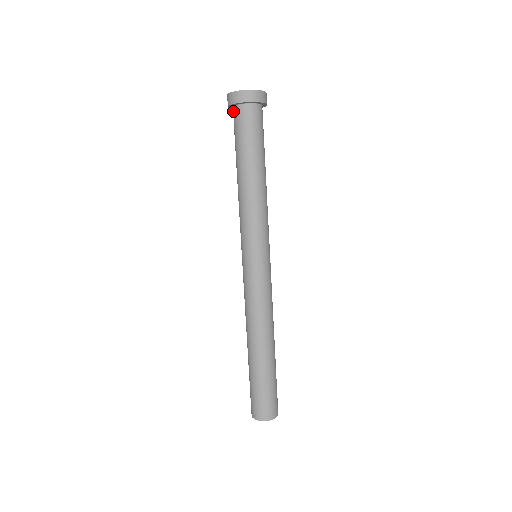
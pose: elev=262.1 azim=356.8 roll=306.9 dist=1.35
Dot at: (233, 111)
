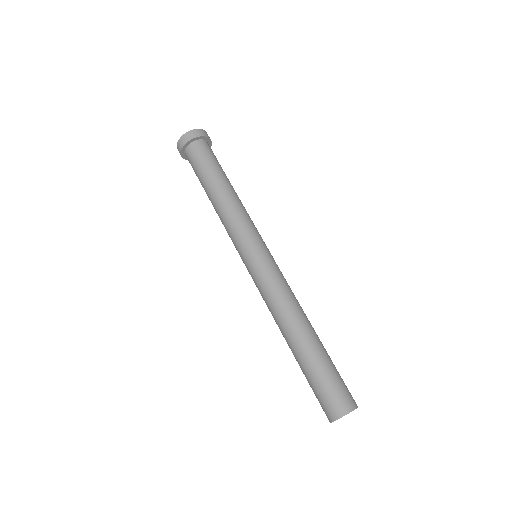
Dot at: occluded
